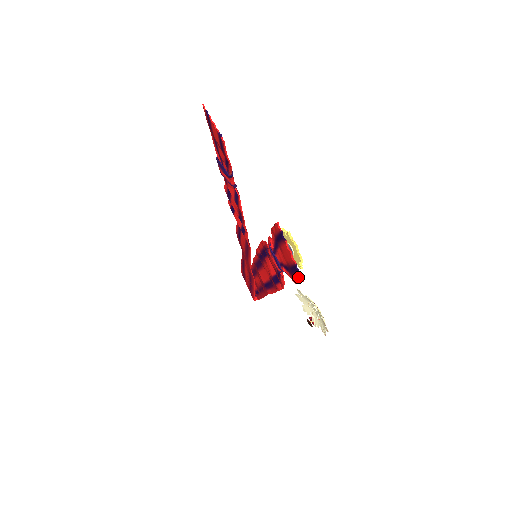
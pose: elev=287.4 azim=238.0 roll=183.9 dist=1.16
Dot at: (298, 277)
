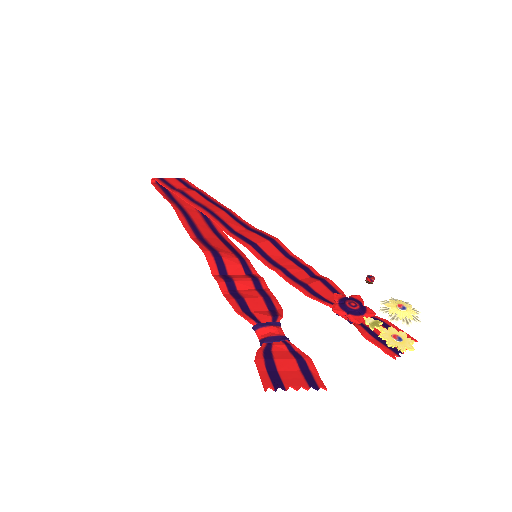
Dot at: occluded
